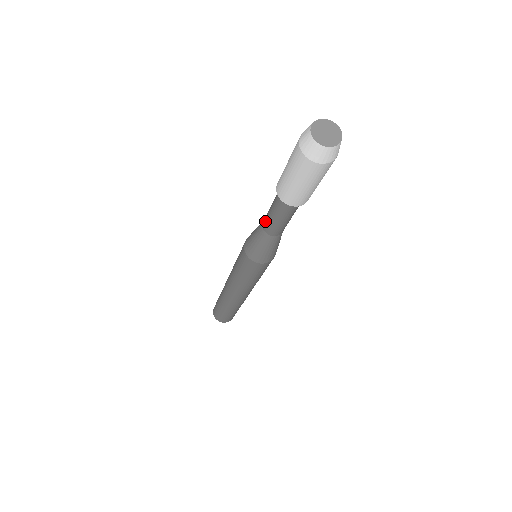
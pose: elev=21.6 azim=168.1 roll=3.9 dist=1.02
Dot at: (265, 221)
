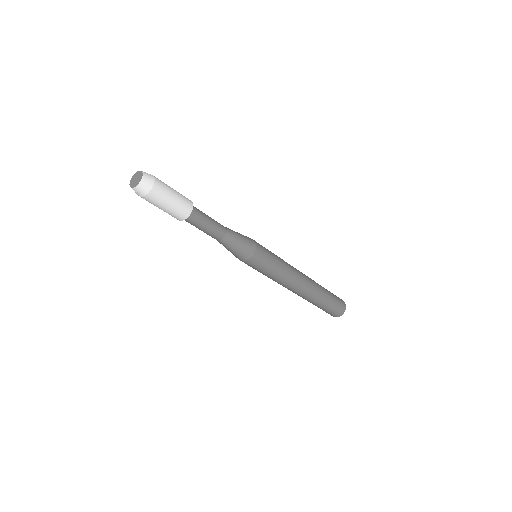
Dot at: occluded
